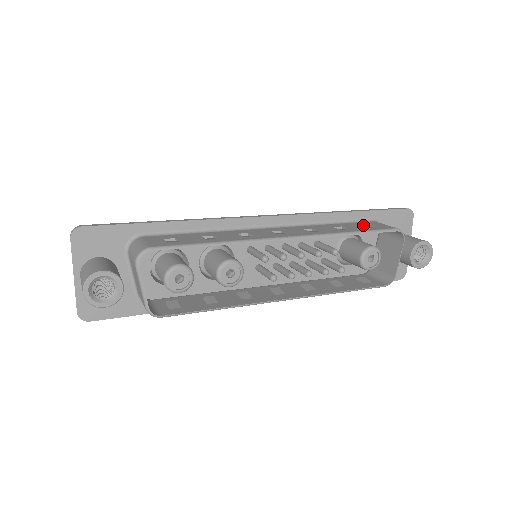
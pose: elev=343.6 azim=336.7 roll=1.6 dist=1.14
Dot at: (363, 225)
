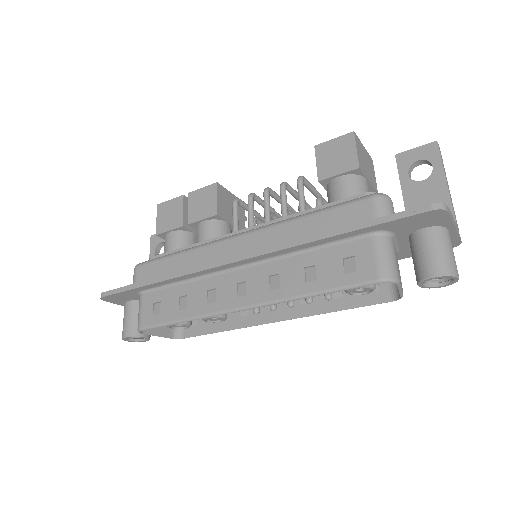
Dot at: (346, 257)
